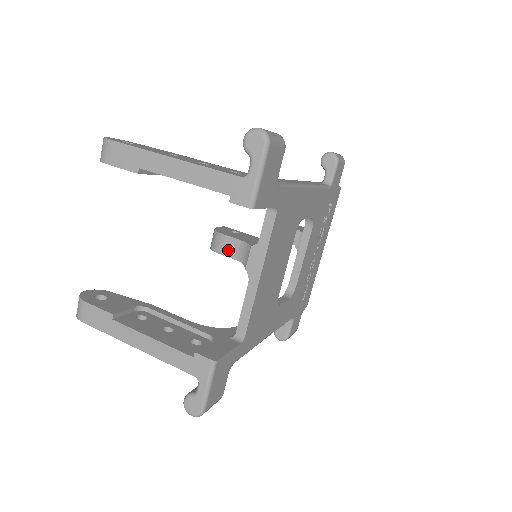
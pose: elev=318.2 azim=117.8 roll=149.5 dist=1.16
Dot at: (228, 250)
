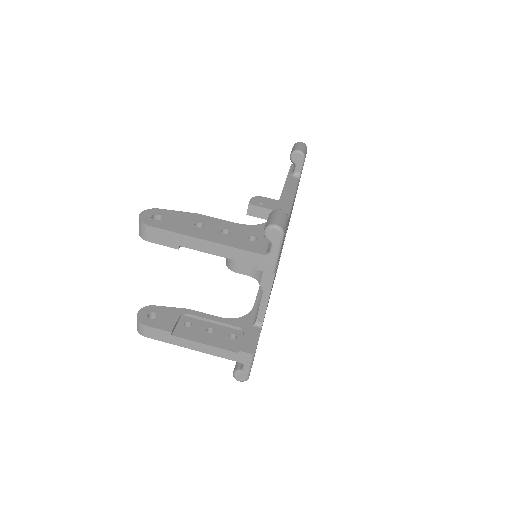
Dot at: (243, 270)
